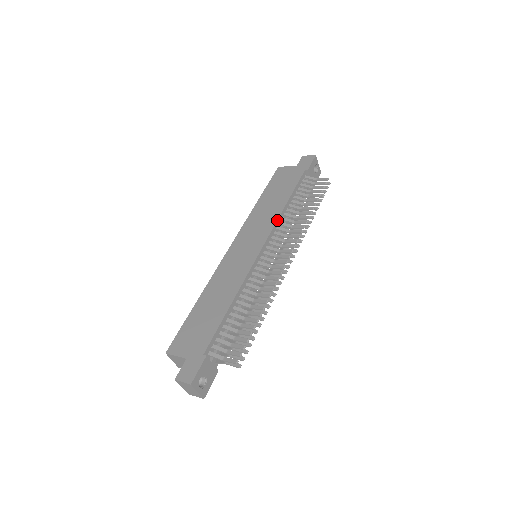
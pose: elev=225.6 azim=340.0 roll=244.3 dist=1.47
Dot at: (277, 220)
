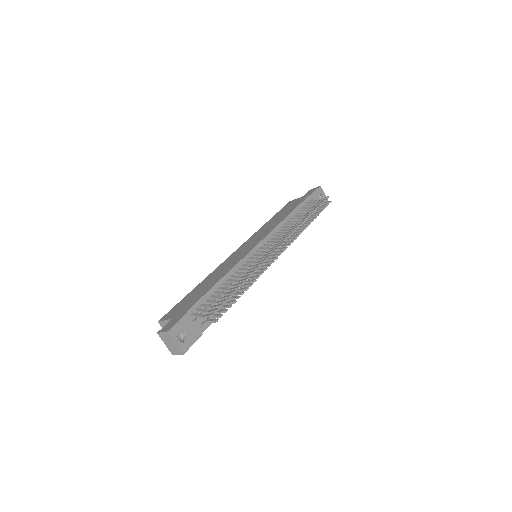
Dot at: (276, 226)
